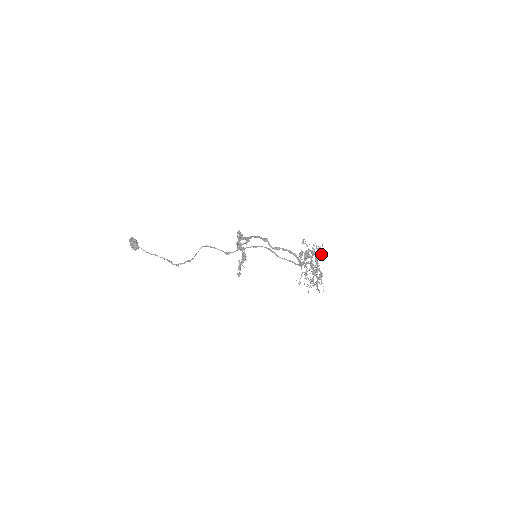
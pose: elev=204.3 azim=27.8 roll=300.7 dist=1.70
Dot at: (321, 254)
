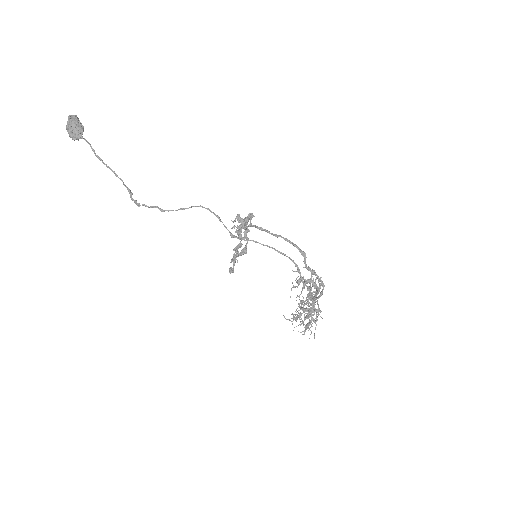
Dot at: (310, 288)
